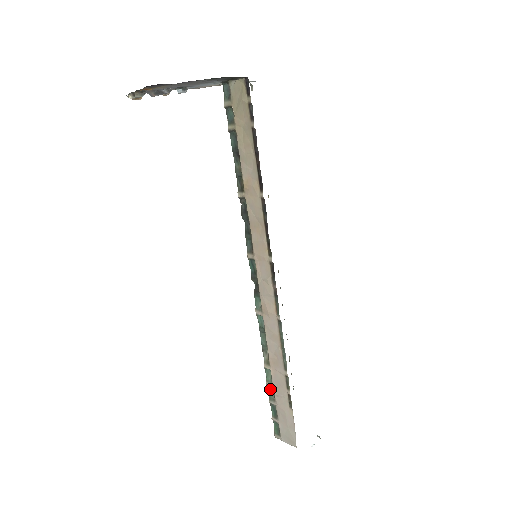
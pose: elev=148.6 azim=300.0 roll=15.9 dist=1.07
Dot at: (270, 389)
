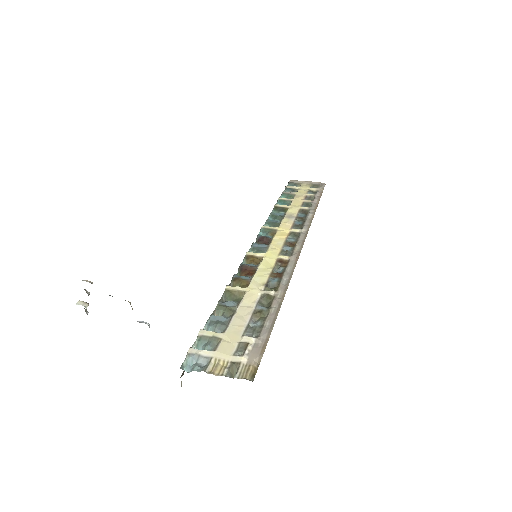
Dot at: occluded
